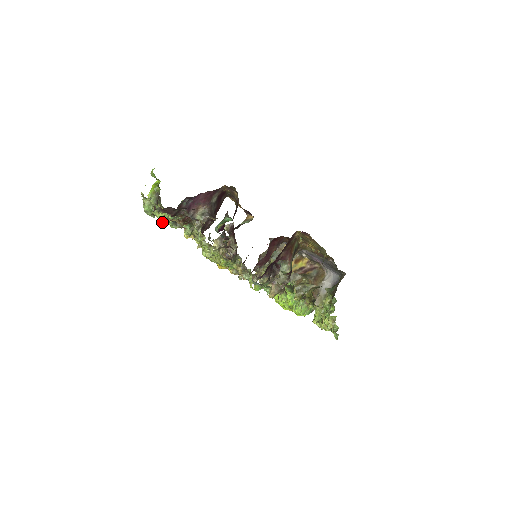
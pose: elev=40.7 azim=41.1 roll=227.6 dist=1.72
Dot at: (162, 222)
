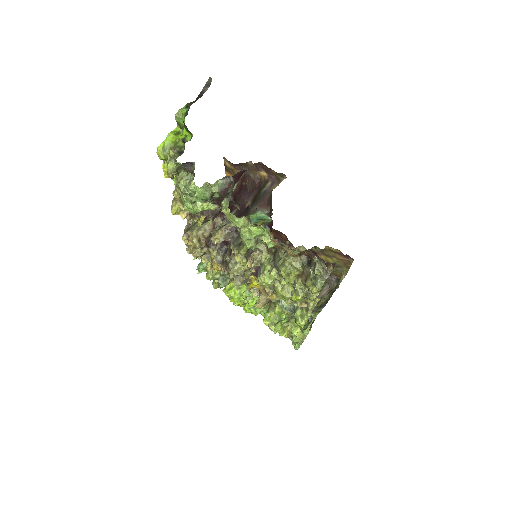
Dot at: (245, 236)
